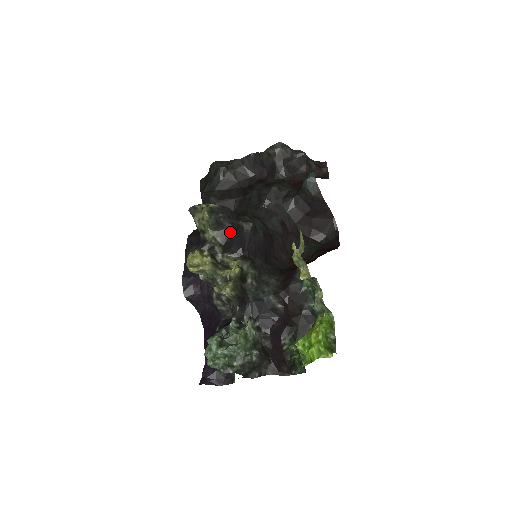
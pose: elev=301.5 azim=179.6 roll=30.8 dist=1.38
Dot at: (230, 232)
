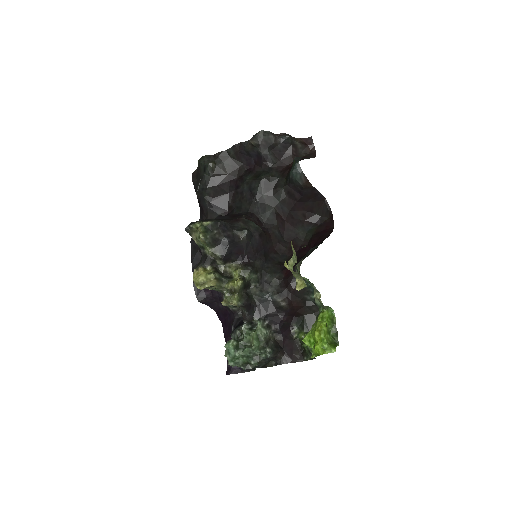
Dot at: (227, 245)
